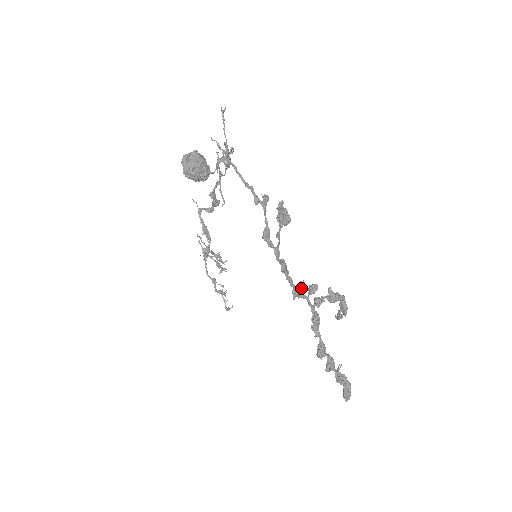
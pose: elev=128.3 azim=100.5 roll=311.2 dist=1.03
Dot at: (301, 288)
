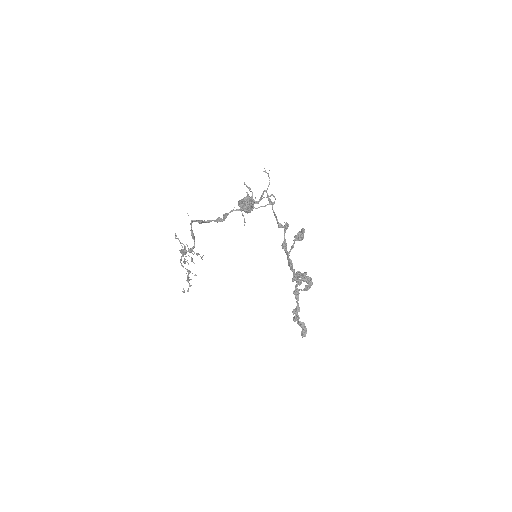
Dot at: (299, 275)
